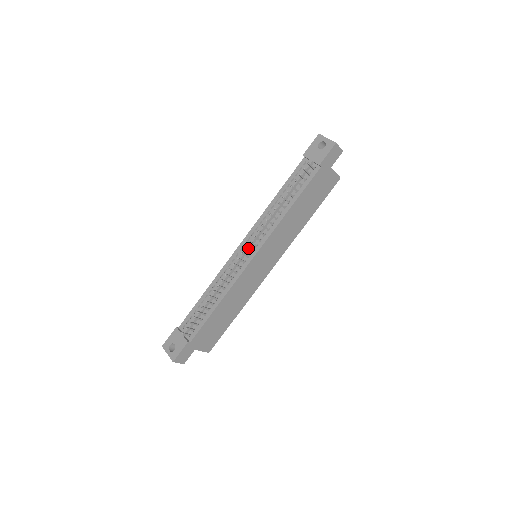
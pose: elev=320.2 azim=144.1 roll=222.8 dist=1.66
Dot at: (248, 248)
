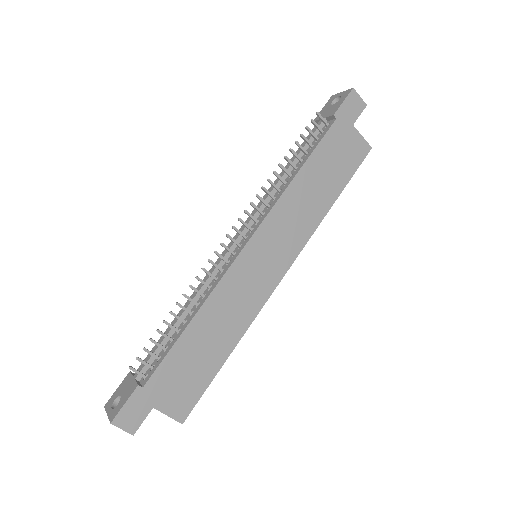
Dot at: (237, 229)
